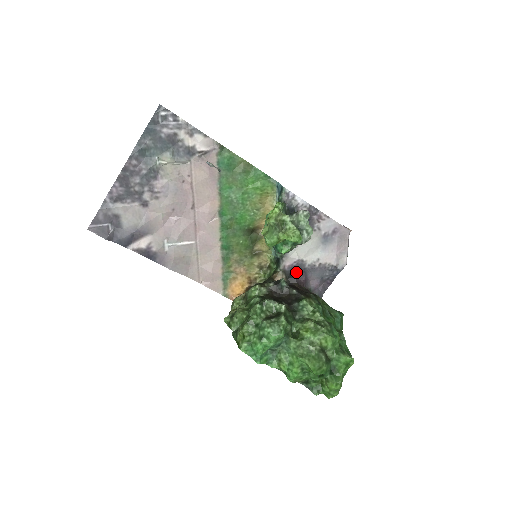
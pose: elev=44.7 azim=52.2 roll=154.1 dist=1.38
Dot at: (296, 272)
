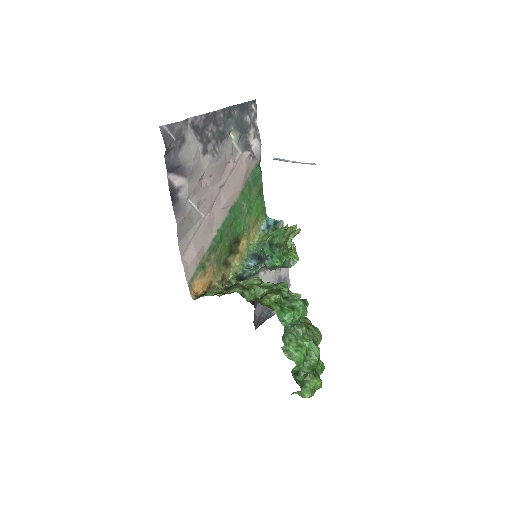
Dot at: occluded
